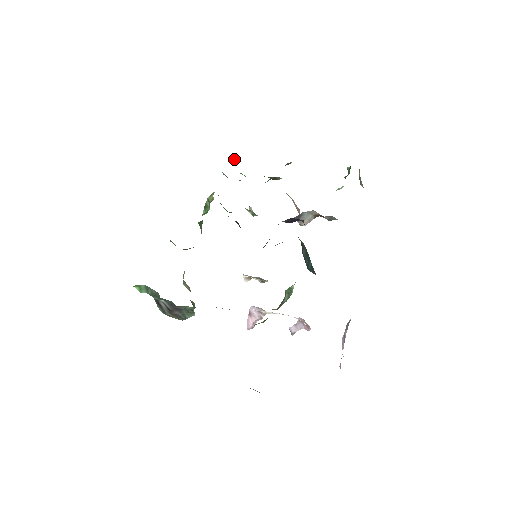
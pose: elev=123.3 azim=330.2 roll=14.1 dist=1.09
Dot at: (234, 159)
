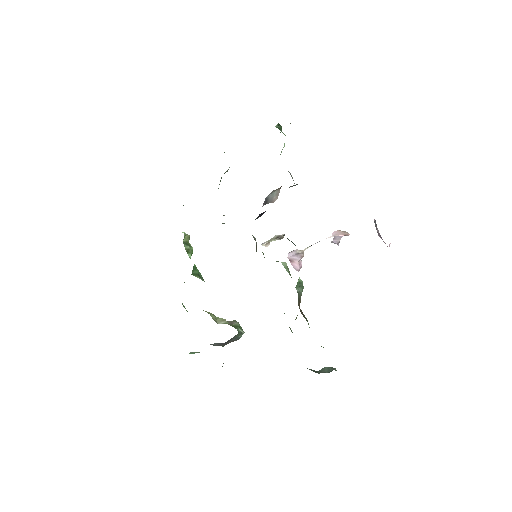
Dot at: occluded
